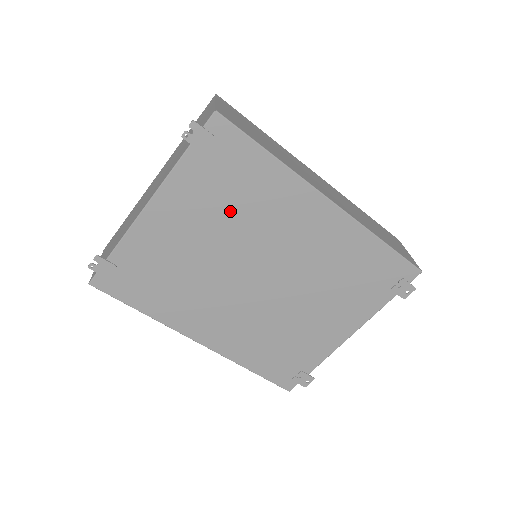
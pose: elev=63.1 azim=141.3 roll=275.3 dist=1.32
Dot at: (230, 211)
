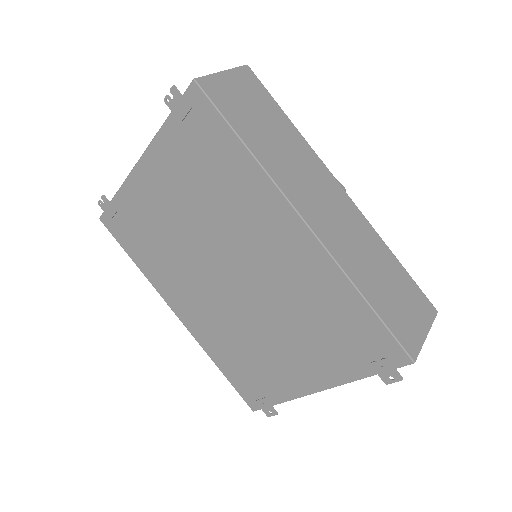
Dot at: (205, 195)
